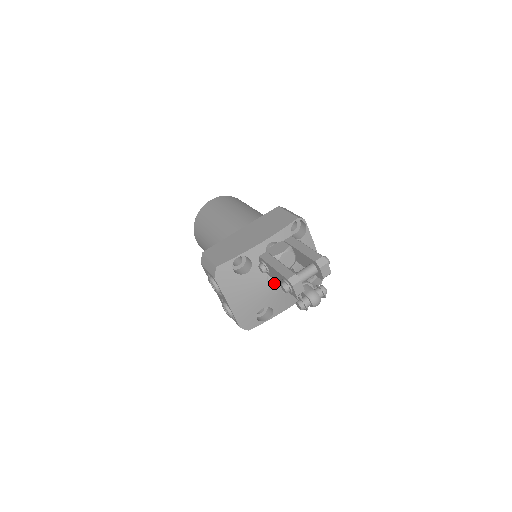
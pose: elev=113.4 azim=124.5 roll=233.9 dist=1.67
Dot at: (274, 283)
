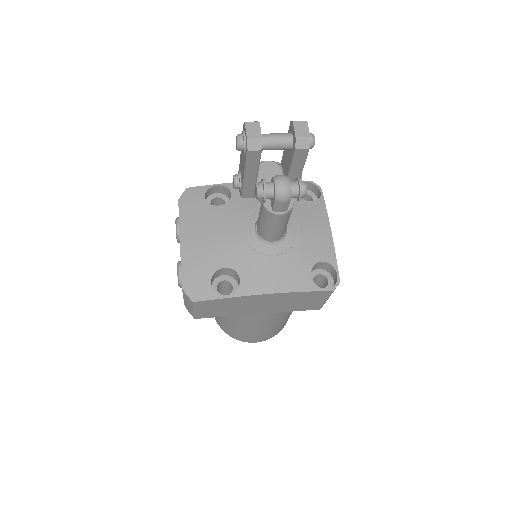
Dot at: (251, 230)
